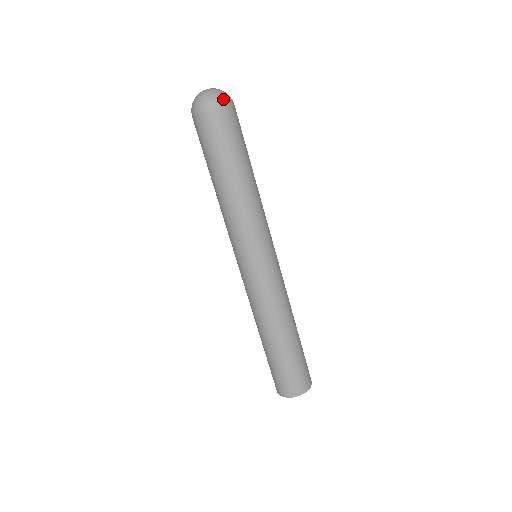
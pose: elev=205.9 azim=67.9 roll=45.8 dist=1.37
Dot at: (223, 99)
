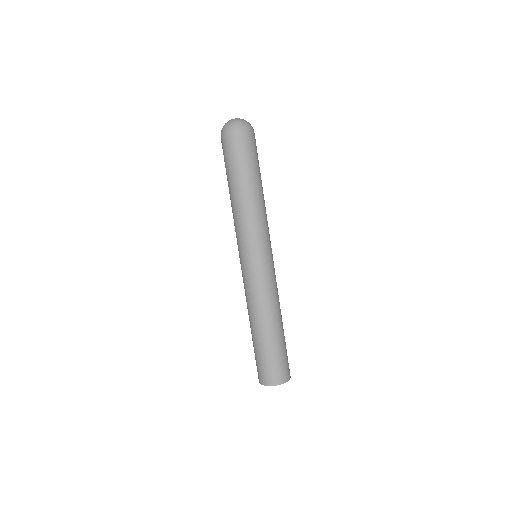
Dot at: (231, 128)
